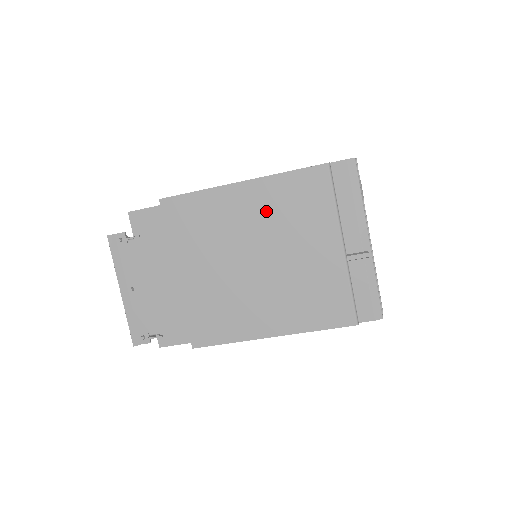
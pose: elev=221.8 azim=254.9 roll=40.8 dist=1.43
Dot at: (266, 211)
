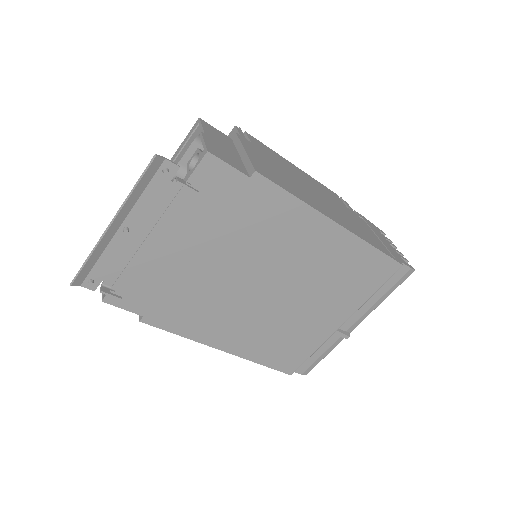
Dot at: (328, 263)
